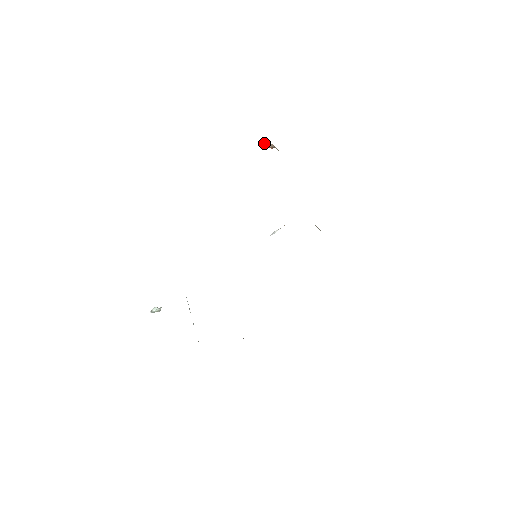
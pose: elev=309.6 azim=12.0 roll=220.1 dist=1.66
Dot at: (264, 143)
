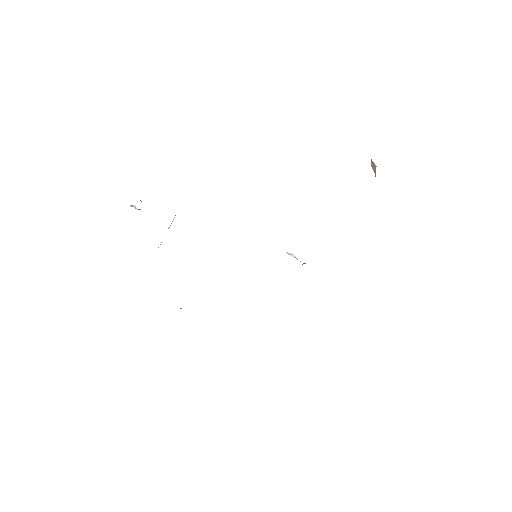
Dot at: occluded
